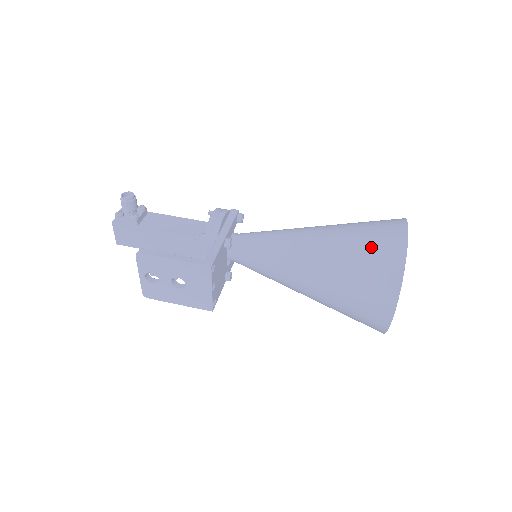
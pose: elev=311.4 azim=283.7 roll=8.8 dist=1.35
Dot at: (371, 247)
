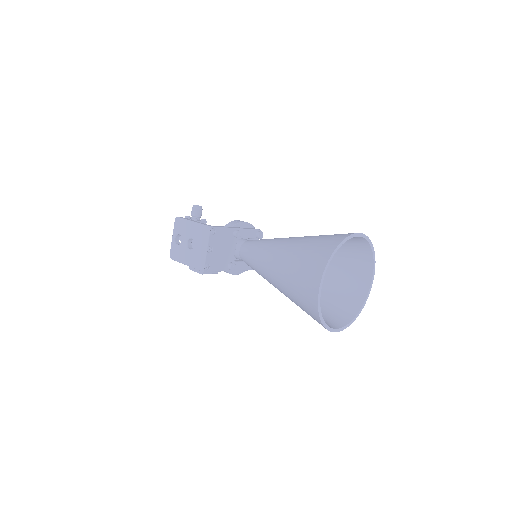
Dot at: (325, 237)
